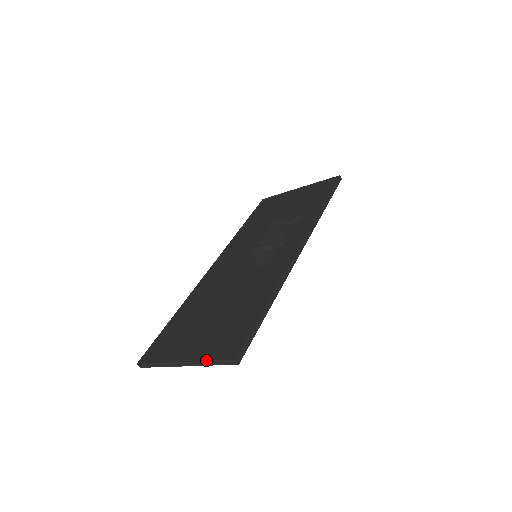
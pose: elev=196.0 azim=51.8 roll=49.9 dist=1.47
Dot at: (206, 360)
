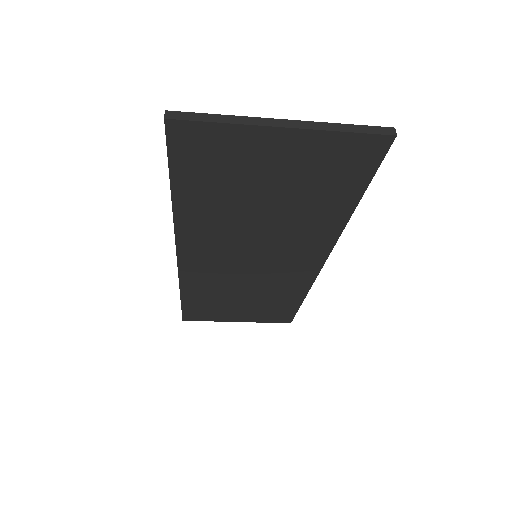
Dot at: (338, 123)
